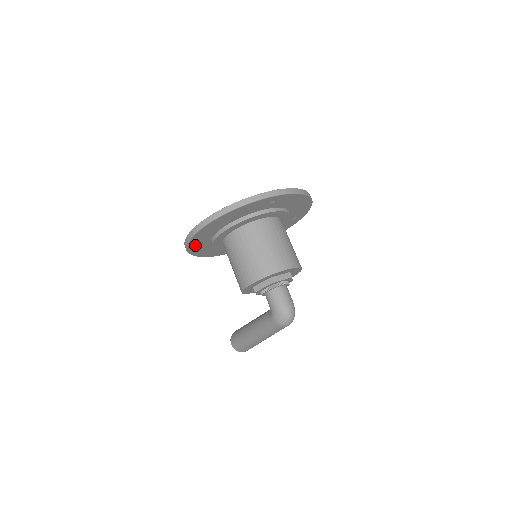
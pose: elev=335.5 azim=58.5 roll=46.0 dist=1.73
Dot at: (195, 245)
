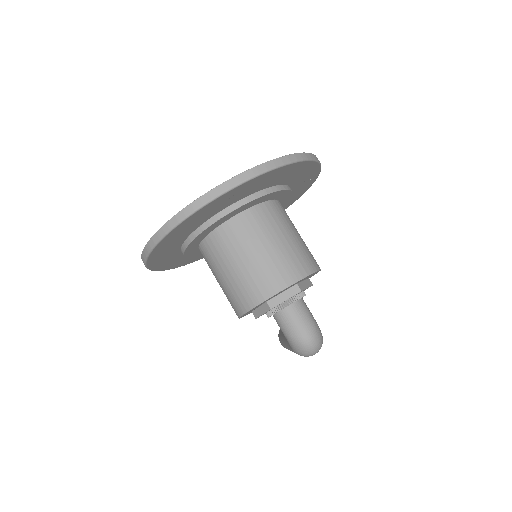
Dot at: (167, 264)
